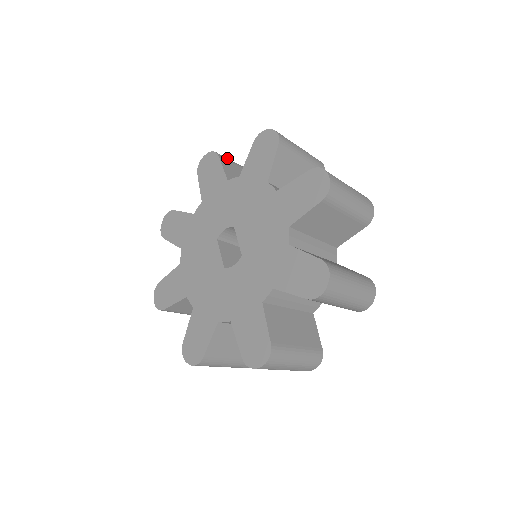
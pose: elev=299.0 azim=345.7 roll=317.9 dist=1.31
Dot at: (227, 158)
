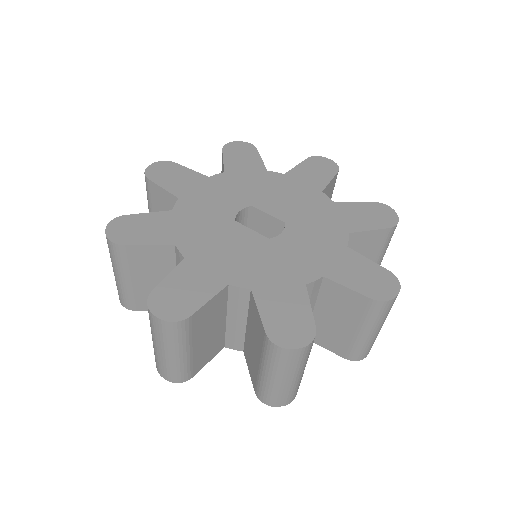
Dot at: occluded
